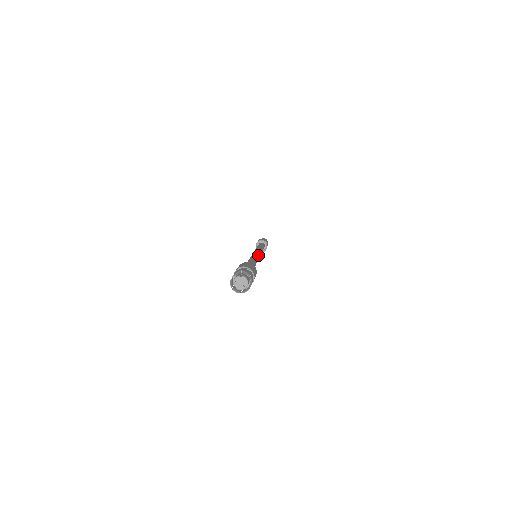
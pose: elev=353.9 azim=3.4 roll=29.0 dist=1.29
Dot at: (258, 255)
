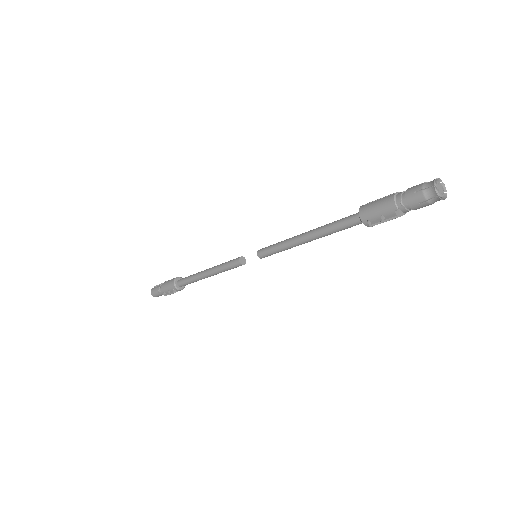
Dot at: occluded
